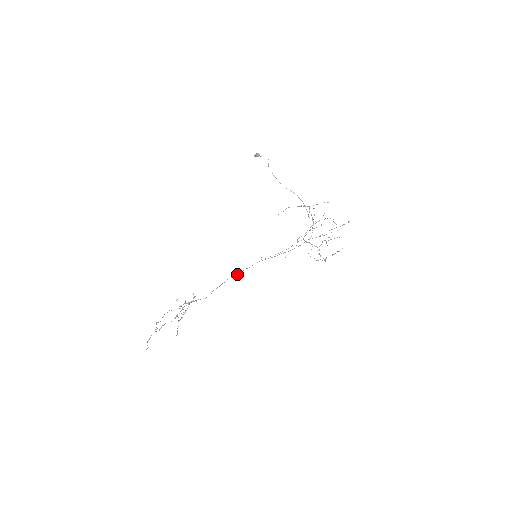
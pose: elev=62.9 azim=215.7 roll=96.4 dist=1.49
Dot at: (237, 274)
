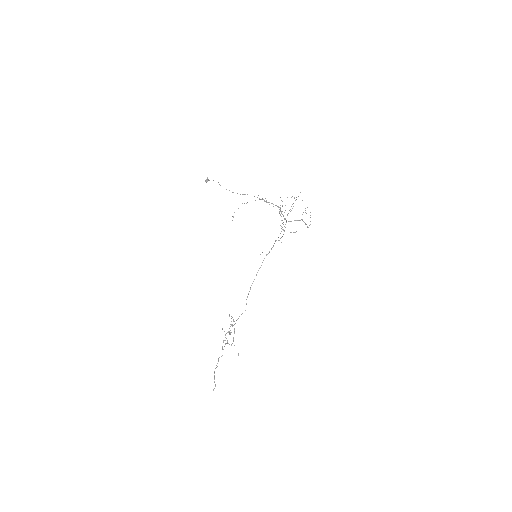
Dot at: occluded
